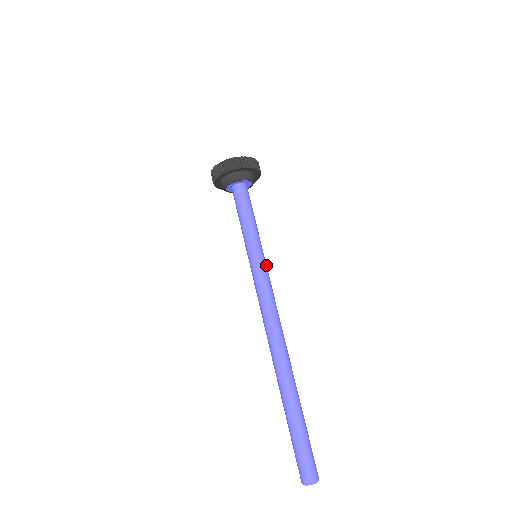
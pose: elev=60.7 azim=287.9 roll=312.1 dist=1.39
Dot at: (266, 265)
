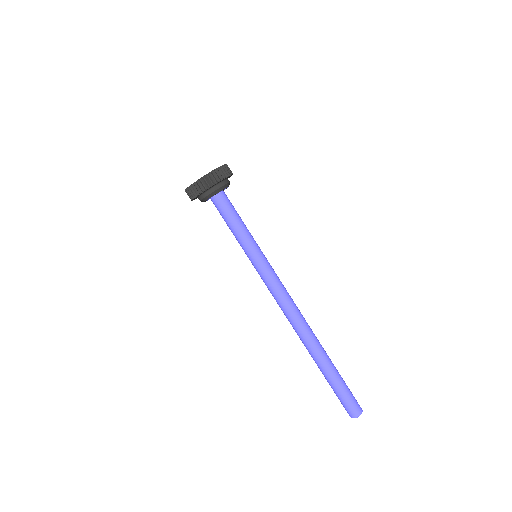
Dot at: (265, 264)
